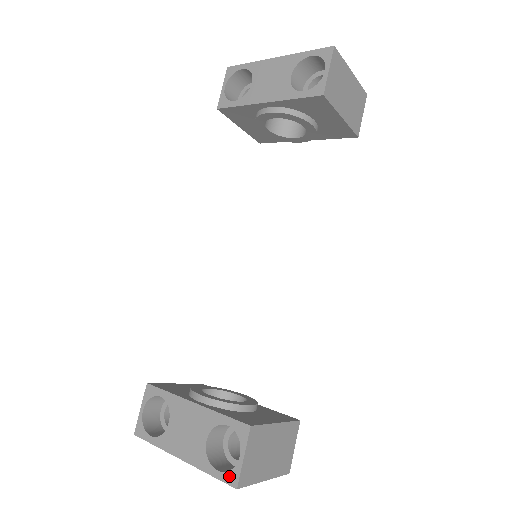
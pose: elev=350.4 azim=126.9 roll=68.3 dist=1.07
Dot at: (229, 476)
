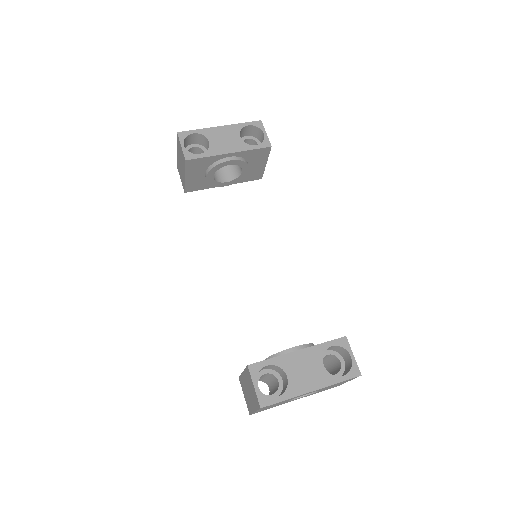
Dot at: (352, 372)
